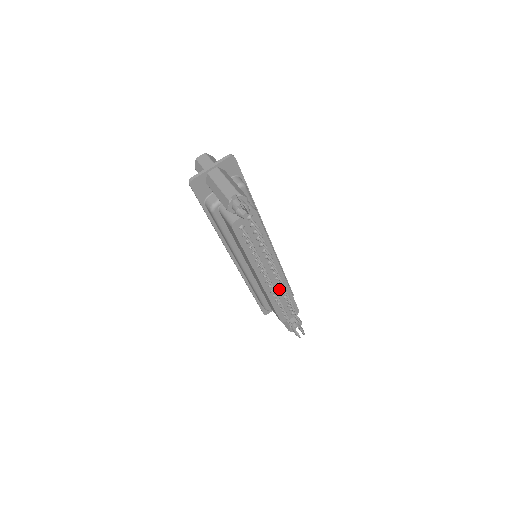
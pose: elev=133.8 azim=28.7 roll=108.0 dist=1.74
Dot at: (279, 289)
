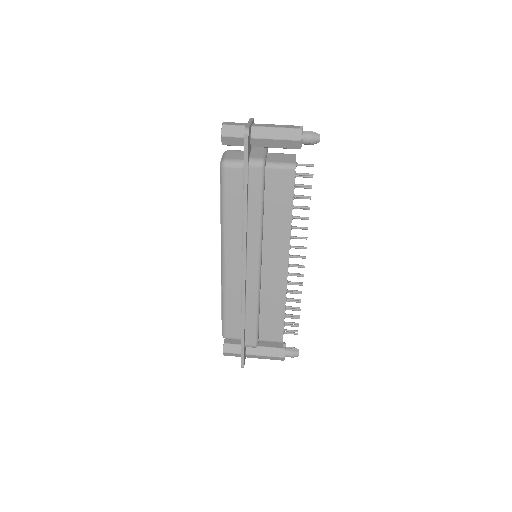
Dot at: occluded
